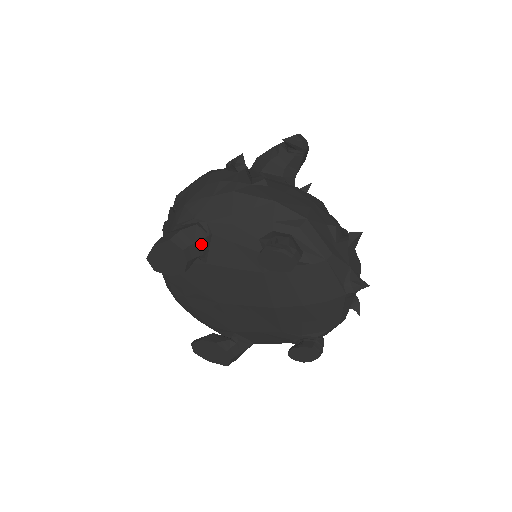
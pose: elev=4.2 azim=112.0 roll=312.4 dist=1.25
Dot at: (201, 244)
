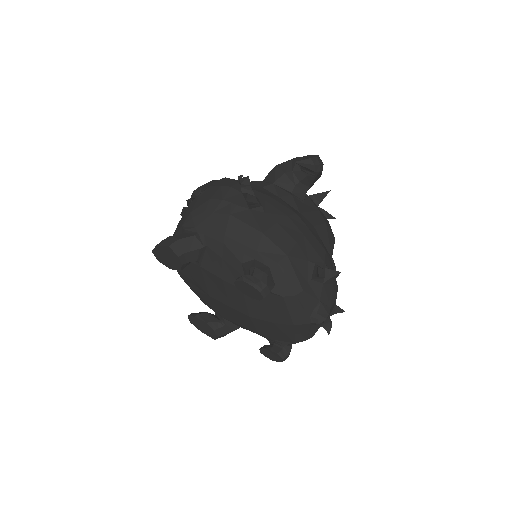
Dot at: (196, 253)
